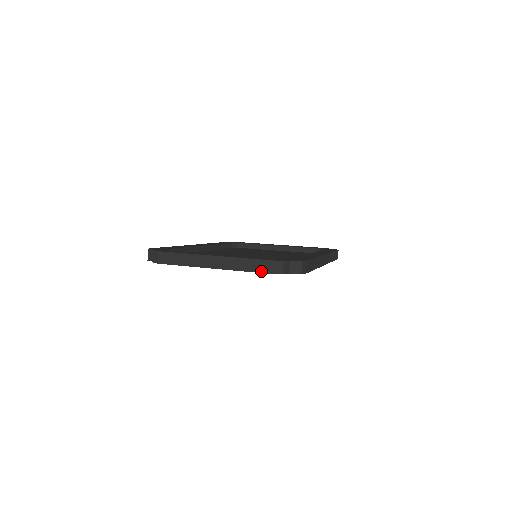
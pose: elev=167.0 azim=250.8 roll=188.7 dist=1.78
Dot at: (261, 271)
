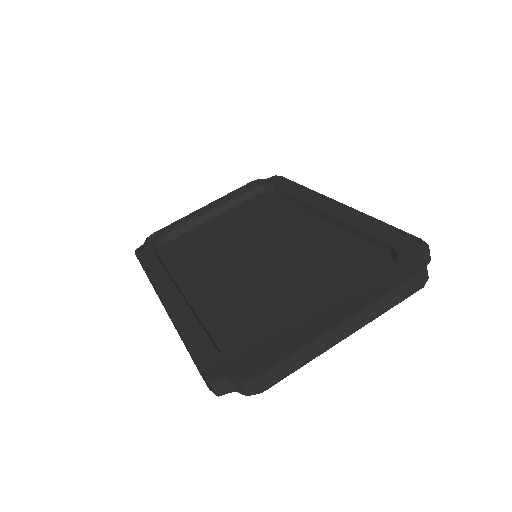
Dot at: (409, 295)
